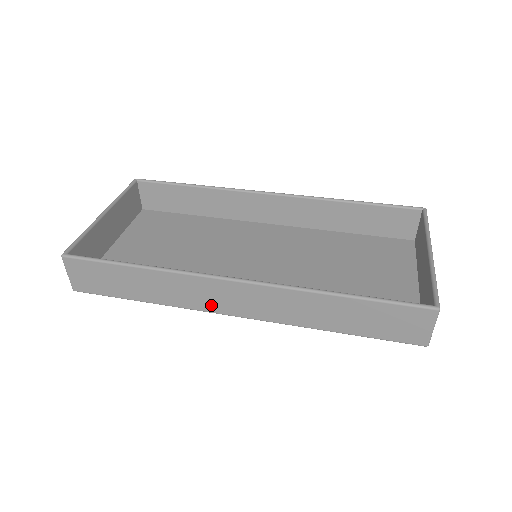
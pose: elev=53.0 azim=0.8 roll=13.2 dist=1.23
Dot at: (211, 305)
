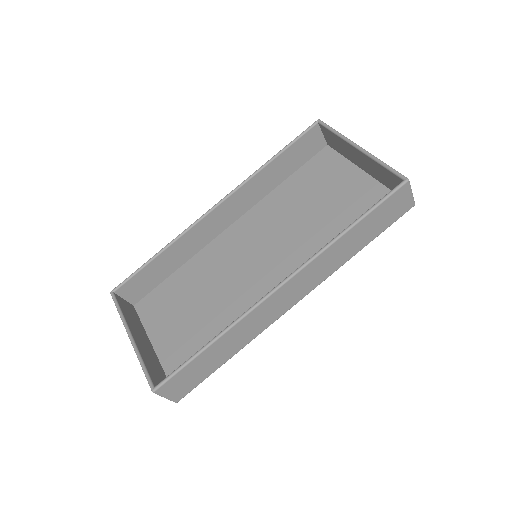
Dot at: (276, 315)
